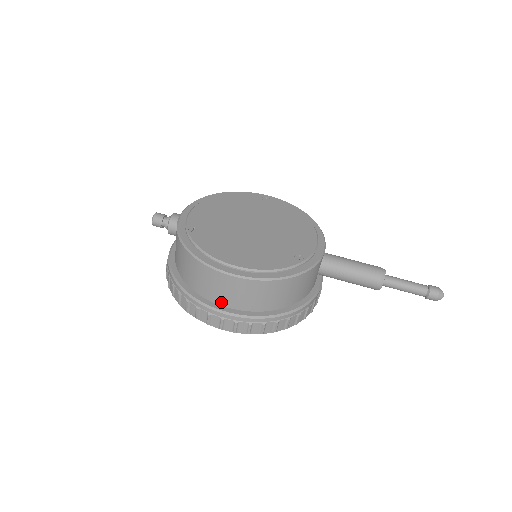
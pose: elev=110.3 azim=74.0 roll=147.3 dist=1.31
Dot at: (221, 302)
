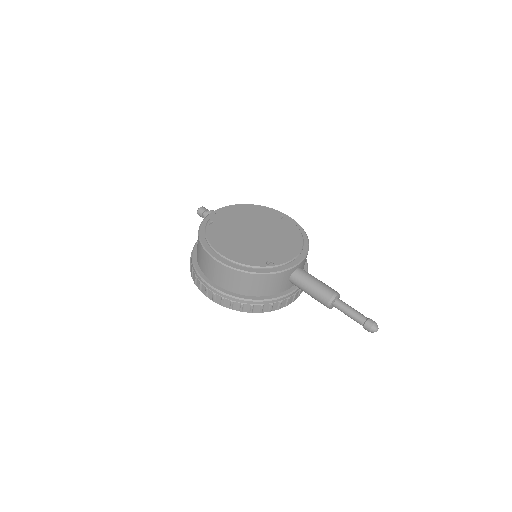
Dot at: (209, 277)
